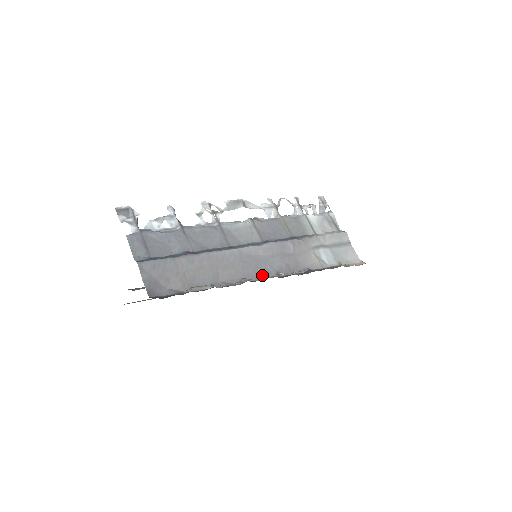
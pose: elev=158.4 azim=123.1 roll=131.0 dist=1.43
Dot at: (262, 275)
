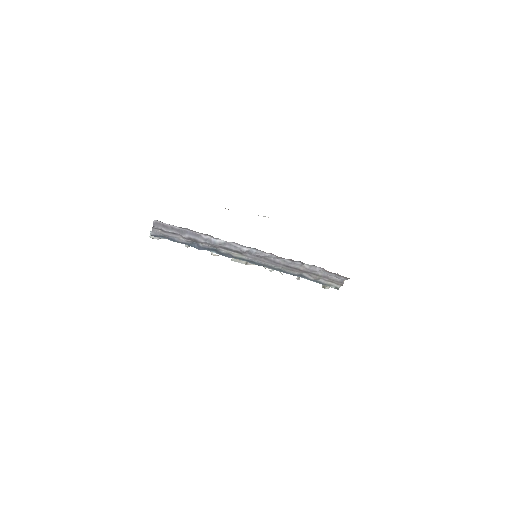
Dot at: occluded
